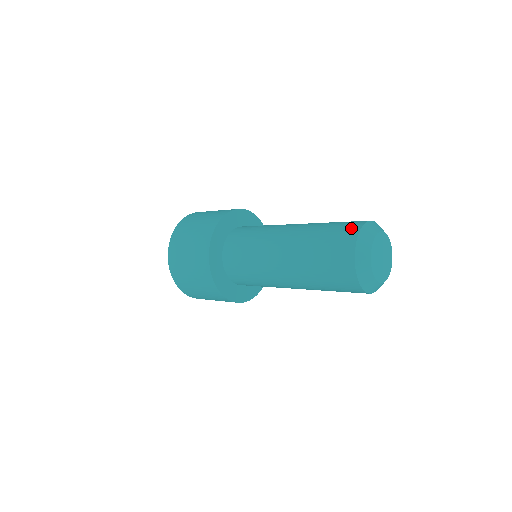
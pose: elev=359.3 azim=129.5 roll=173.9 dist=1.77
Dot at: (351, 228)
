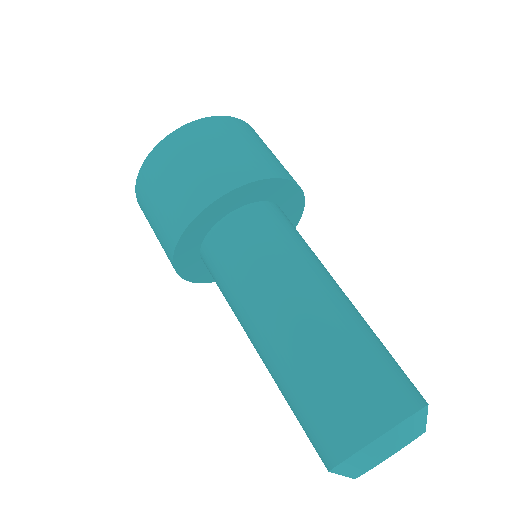
Dot at: (388, 405)
